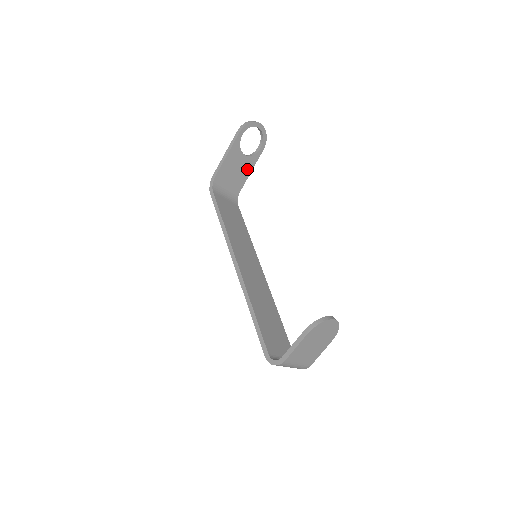
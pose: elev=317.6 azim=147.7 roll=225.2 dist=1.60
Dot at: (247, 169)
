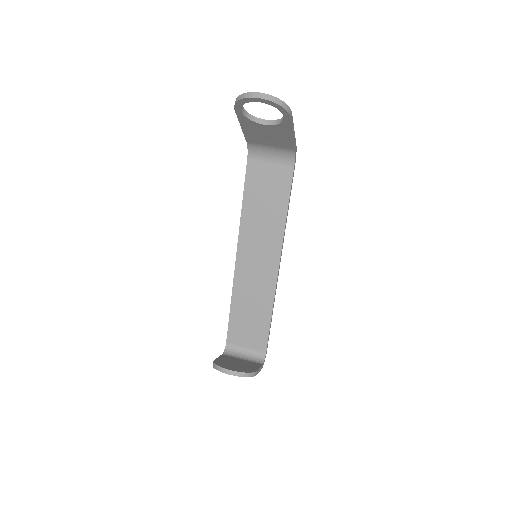
Dot at: (284, 134)
